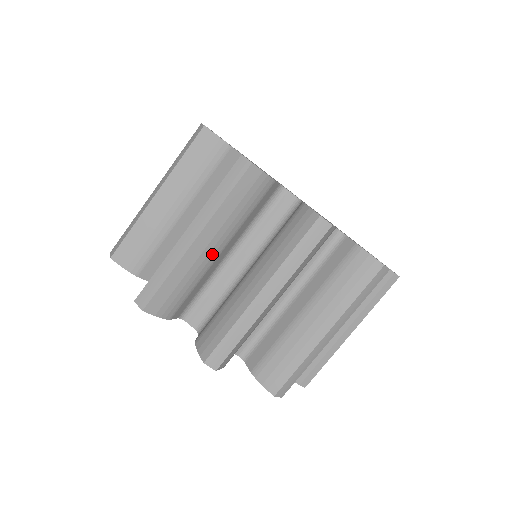
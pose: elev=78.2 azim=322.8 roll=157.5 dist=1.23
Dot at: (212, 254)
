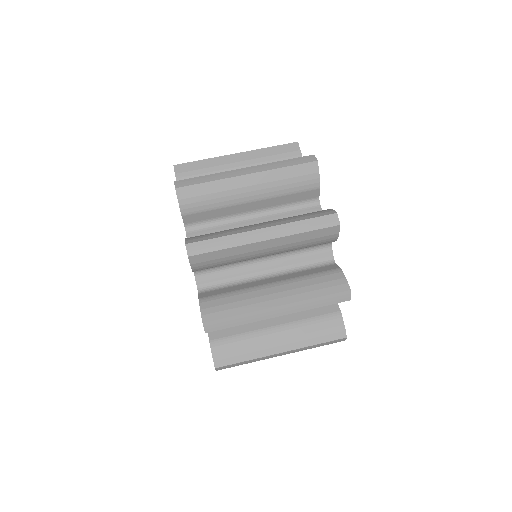
Dot at: occluded
